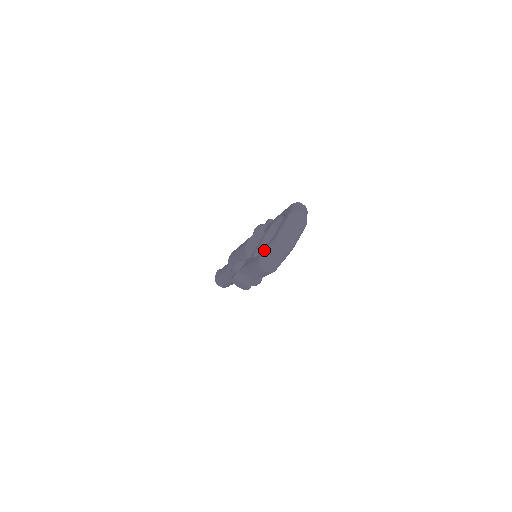
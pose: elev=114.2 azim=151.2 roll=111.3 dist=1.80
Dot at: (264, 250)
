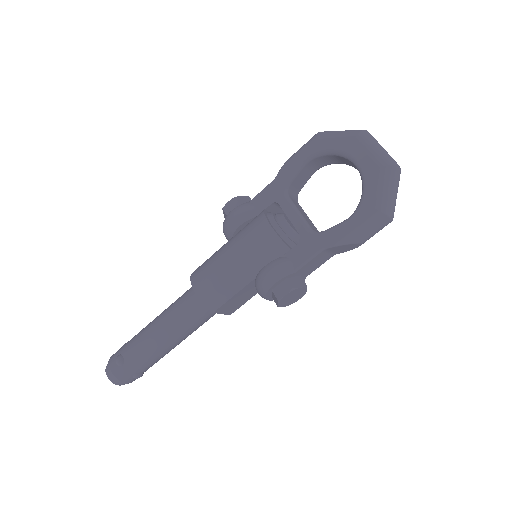
Dot at: (376, 193)
